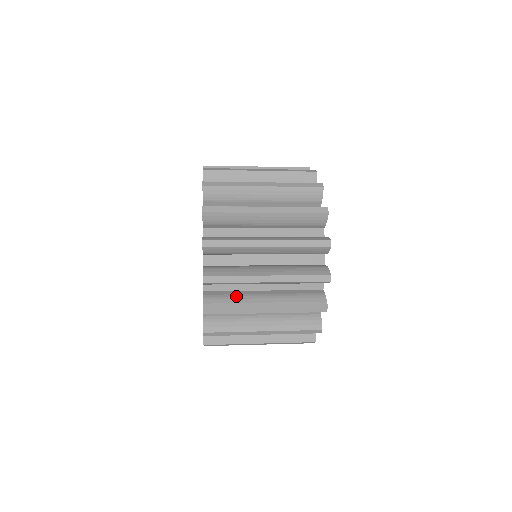
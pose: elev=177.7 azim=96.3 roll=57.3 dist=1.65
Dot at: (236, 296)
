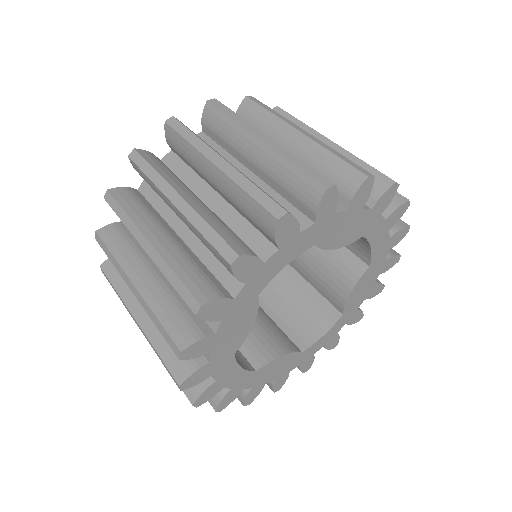
Dot at: occluded
